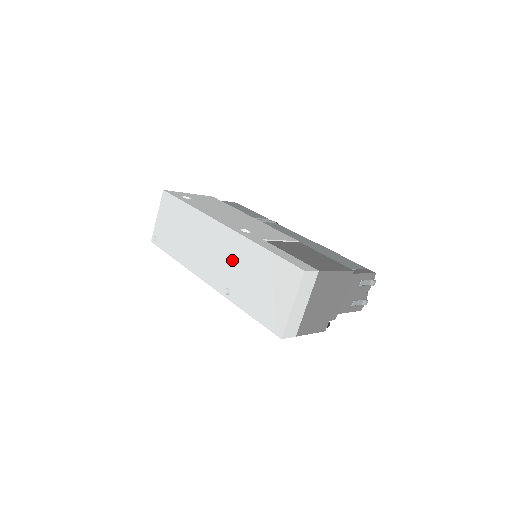
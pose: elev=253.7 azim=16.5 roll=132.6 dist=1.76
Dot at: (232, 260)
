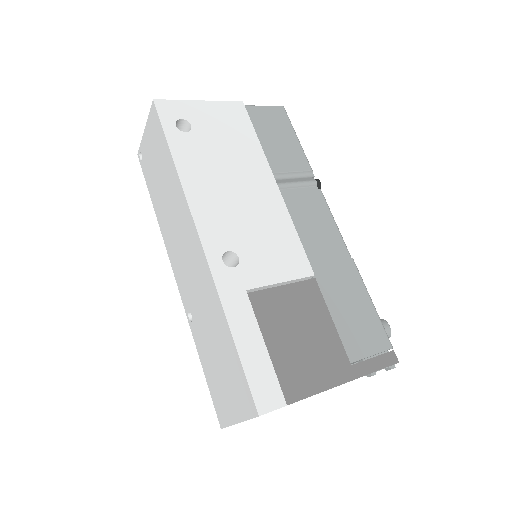
Dot at: (200, 294)
